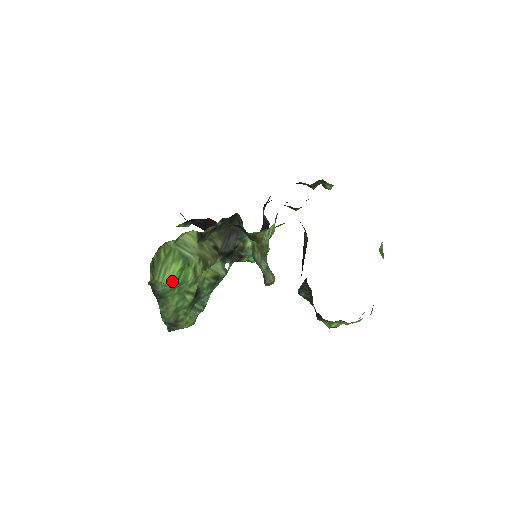
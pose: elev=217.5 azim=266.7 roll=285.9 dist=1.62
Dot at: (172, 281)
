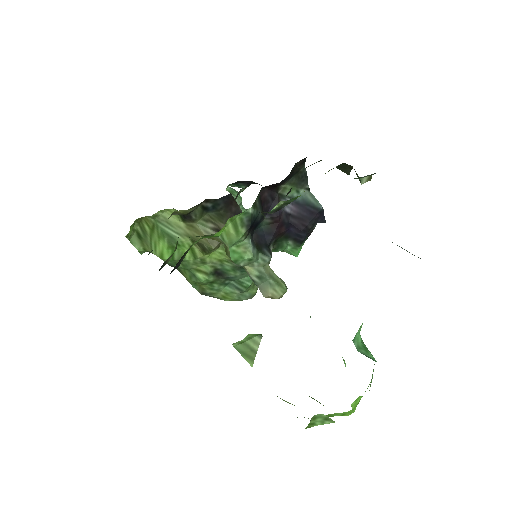
Dot at: (166, 256)
